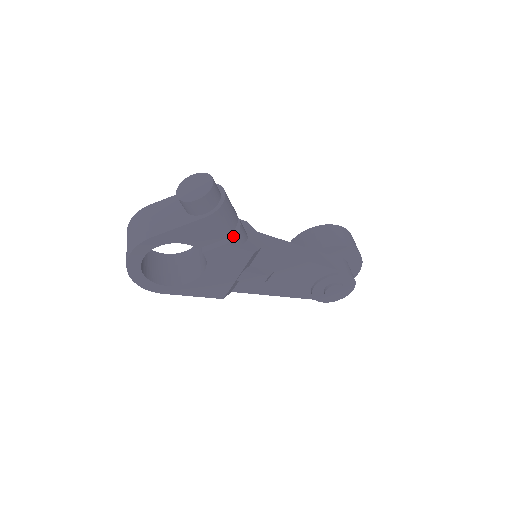
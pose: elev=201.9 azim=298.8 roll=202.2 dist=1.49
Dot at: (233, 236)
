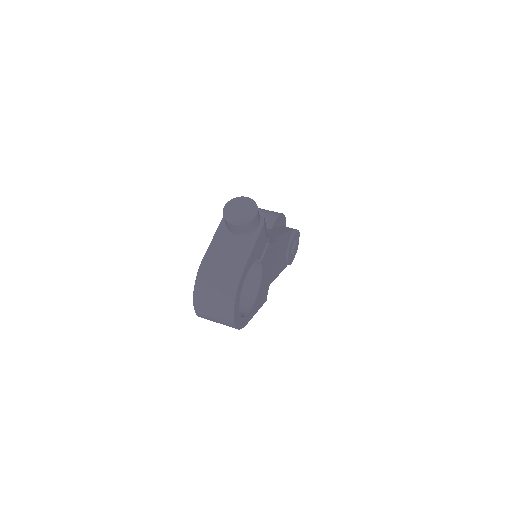
Dot at: occluded
